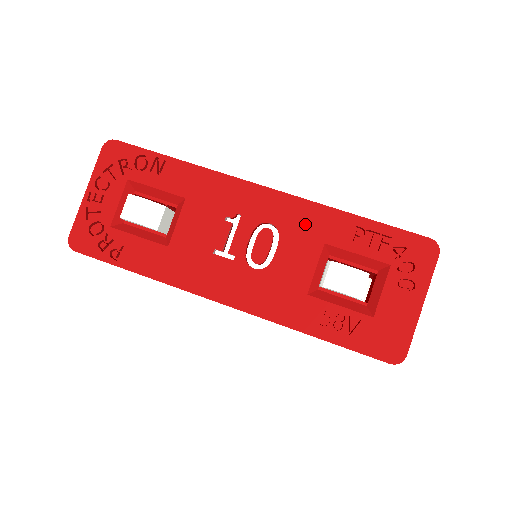
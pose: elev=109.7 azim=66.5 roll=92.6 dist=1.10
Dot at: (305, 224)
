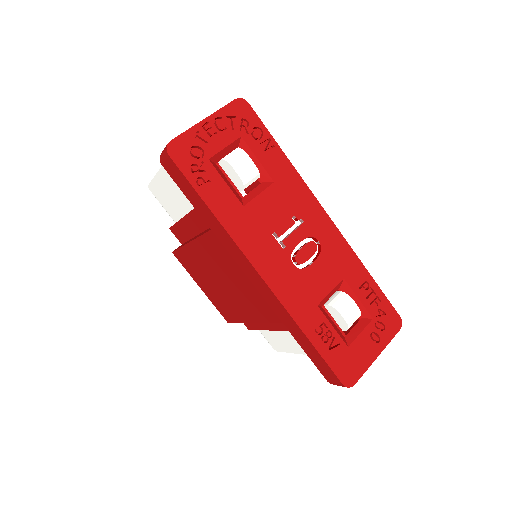
Dot at: (339, 257)
